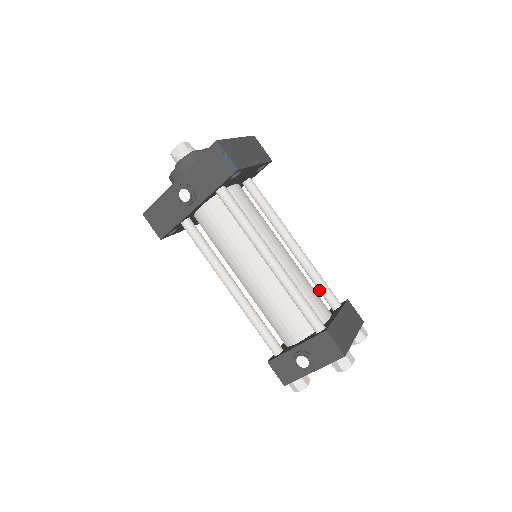
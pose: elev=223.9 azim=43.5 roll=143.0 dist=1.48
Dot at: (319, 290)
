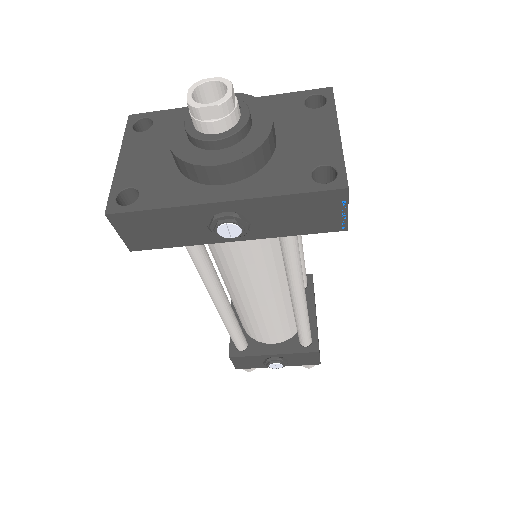
Dot at: occluded
